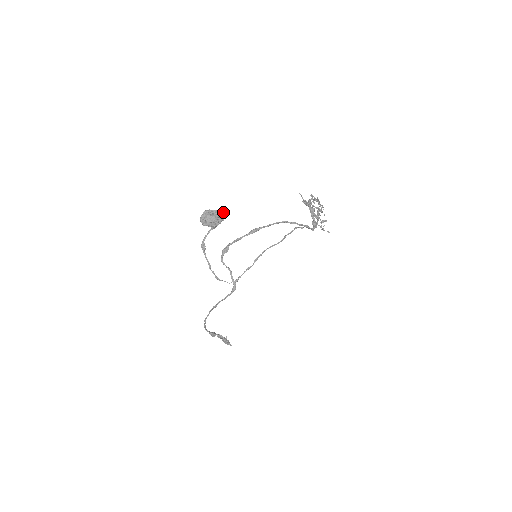
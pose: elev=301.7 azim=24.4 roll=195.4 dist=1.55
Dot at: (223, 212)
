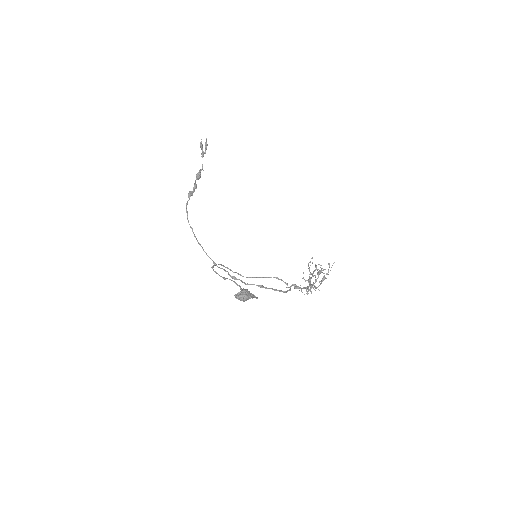
Dot at: occluded
